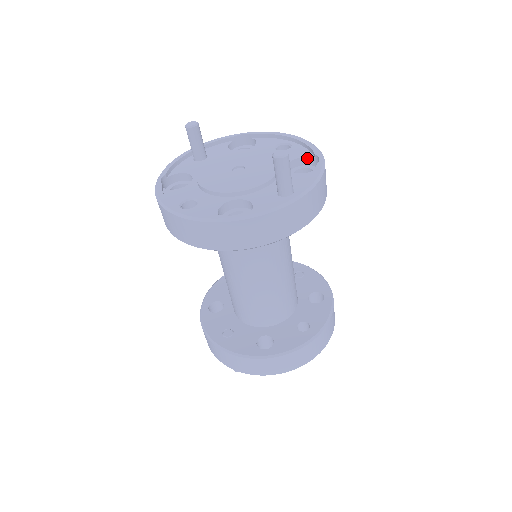
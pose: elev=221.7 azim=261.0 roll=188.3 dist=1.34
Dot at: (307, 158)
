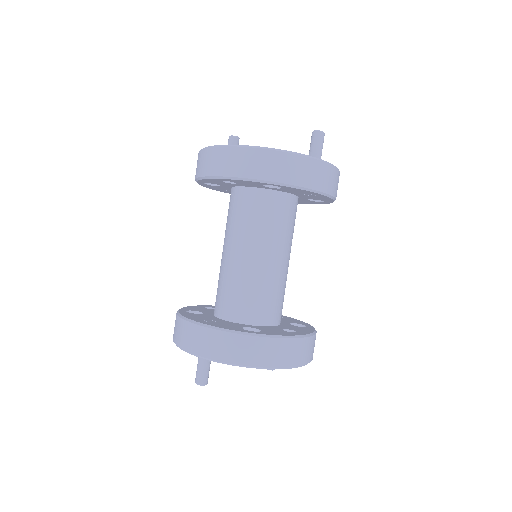
Dot at: occluded
